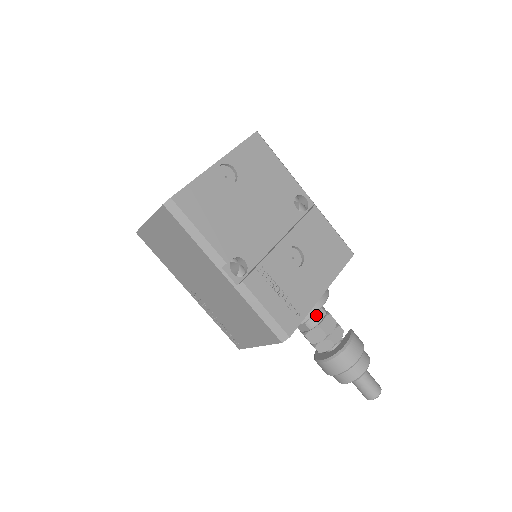
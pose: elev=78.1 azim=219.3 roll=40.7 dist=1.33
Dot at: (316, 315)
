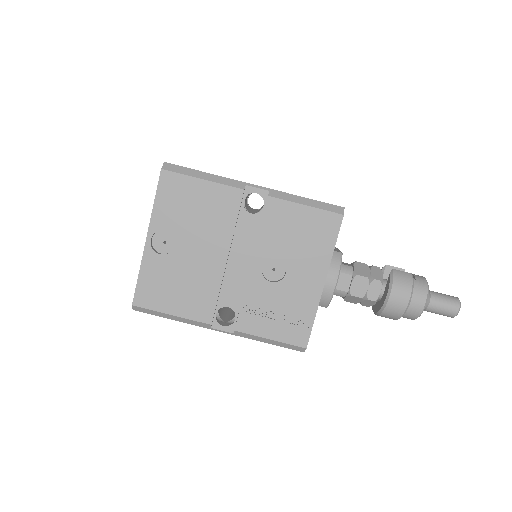
Dot at: (341, 285)
